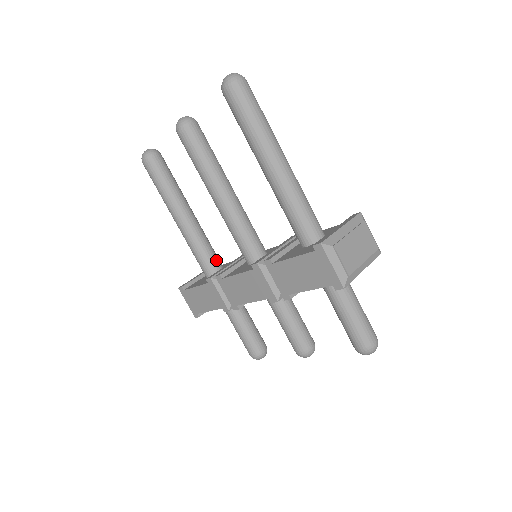
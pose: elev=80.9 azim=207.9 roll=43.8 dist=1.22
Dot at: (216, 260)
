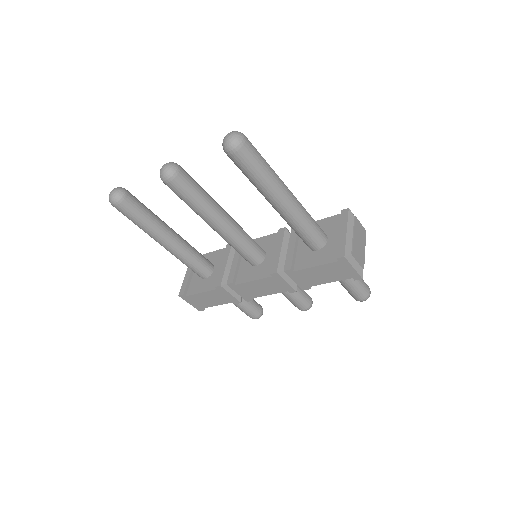
Dot at: (207, 262)
